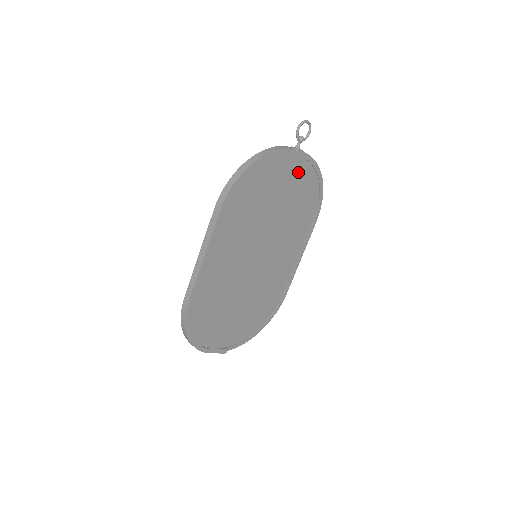
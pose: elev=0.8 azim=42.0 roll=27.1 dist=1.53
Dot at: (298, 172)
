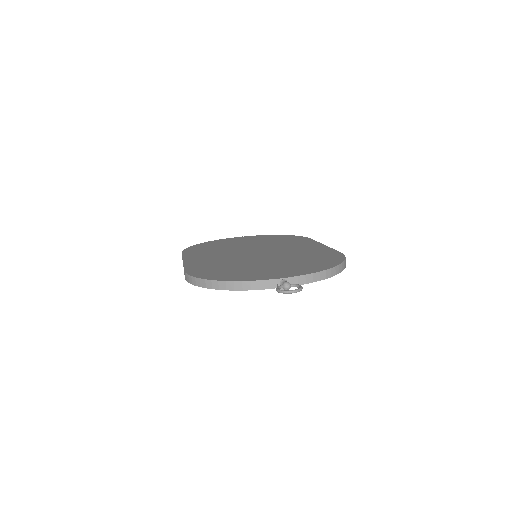
Dot at: occluded
